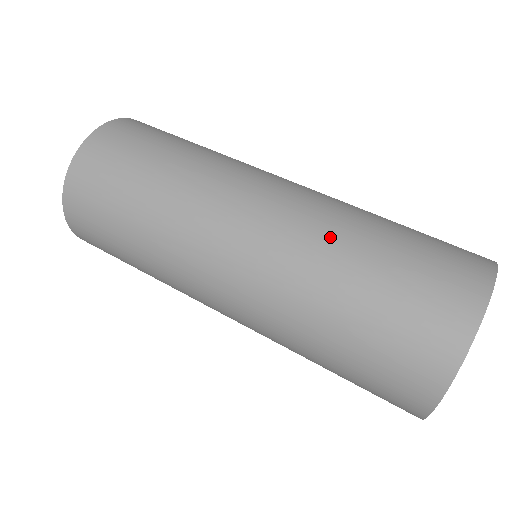
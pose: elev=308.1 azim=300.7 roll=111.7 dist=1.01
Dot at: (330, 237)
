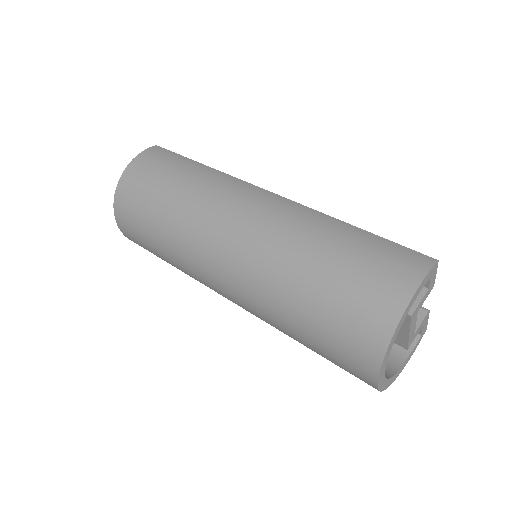
Dot at: (281, 262)
